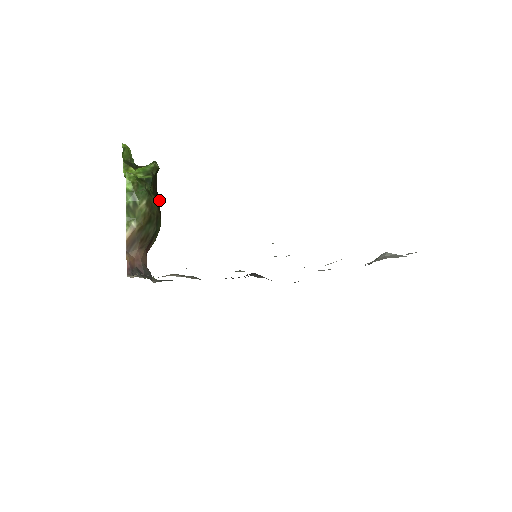
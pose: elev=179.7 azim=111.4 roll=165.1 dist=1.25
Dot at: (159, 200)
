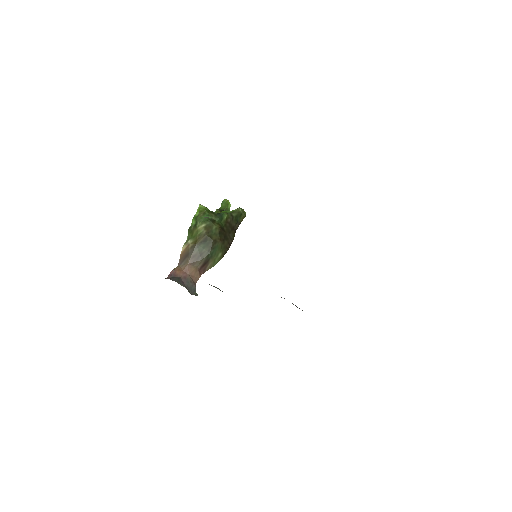
Dot at: occluded
